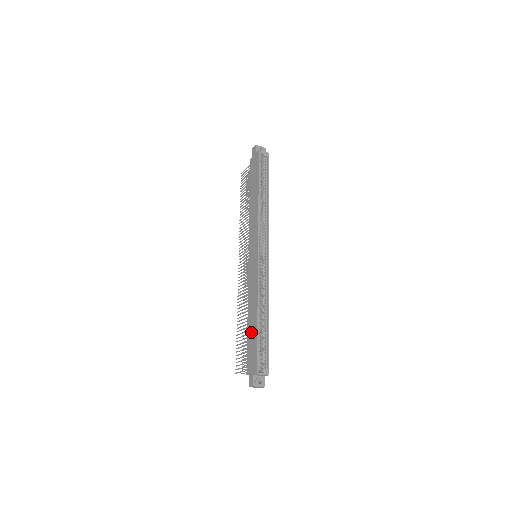
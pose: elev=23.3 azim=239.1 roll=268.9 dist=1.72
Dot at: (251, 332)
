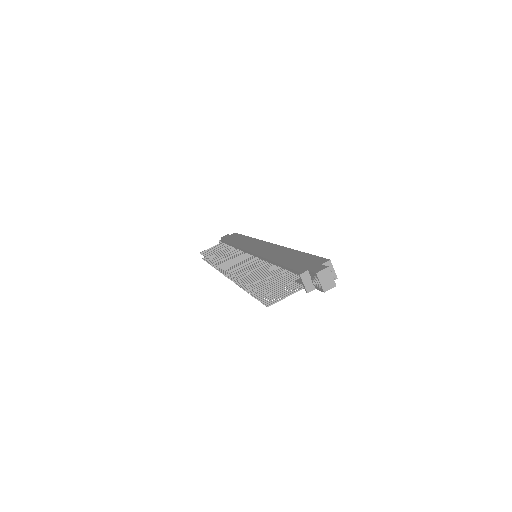
Dot at: (290, 259)
